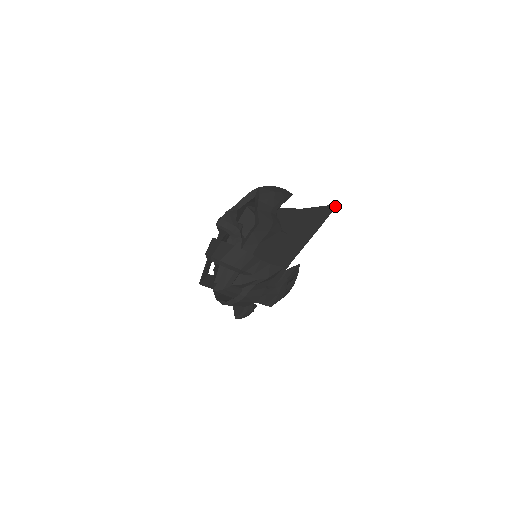
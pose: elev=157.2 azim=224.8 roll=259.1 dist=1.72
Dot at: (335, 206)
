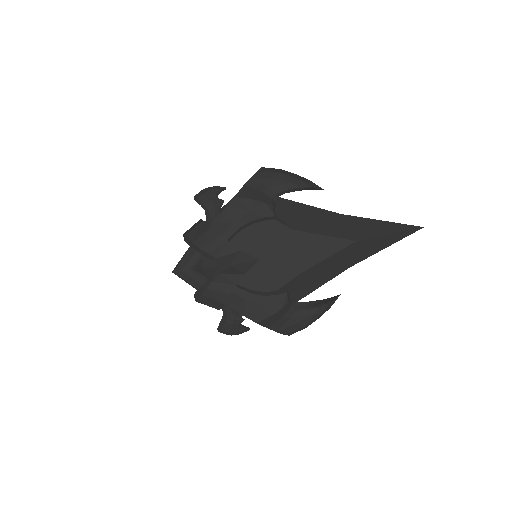
Dot at: (415, 227)
